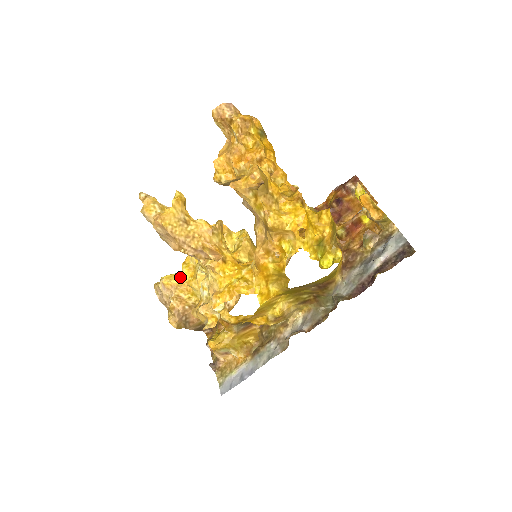
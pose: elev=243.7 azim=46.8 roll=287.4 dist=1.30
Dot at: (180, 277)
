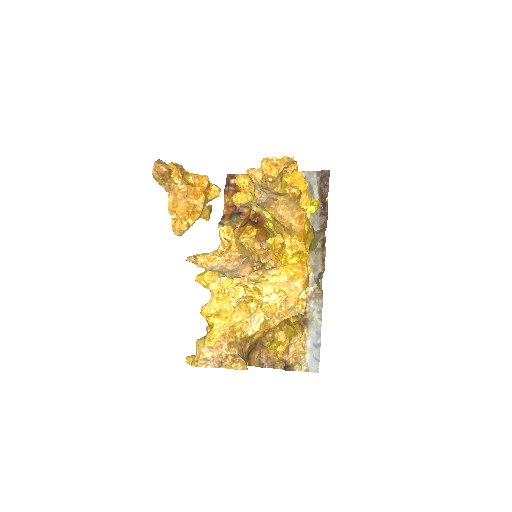
Dot at: (218, 328)
